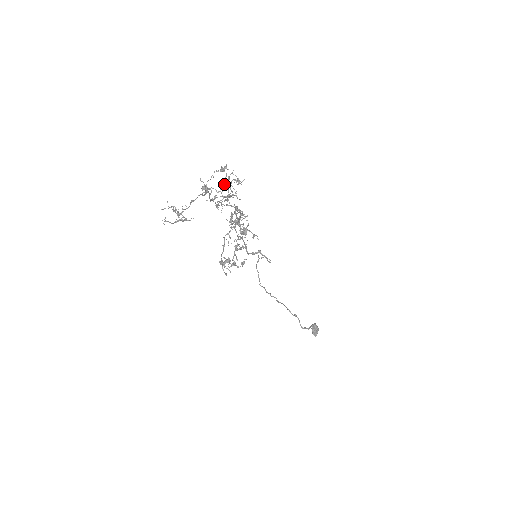
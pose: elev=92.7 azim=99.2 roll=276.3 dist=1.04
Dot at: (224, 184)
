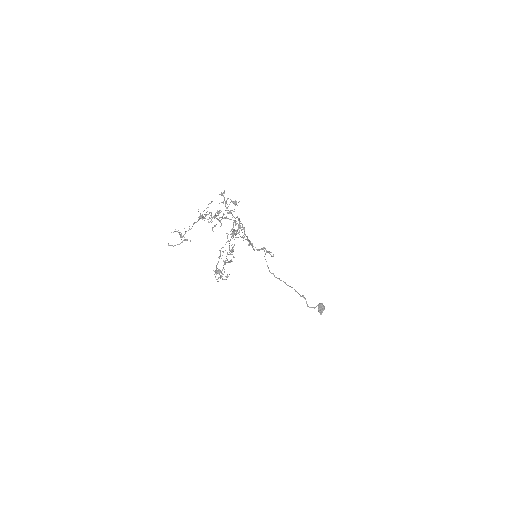
Dot at: (214, 216)
